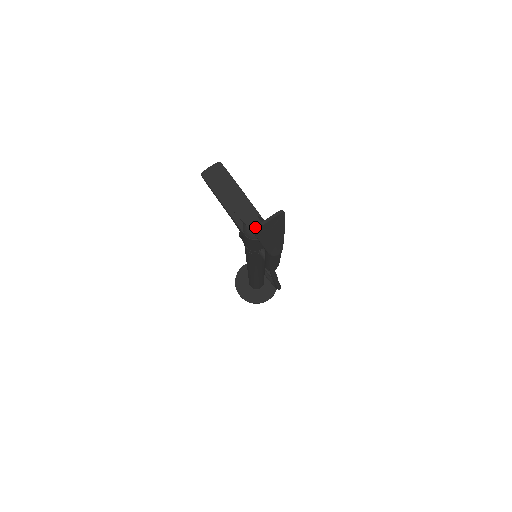
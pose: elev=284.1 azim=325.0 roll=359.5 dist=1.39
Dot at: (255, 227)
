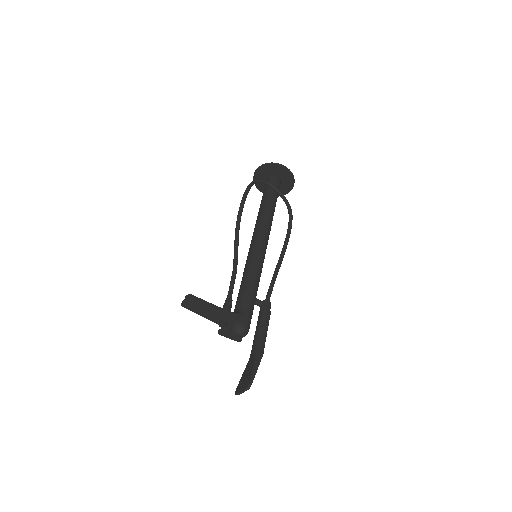
Dot at: occluded
